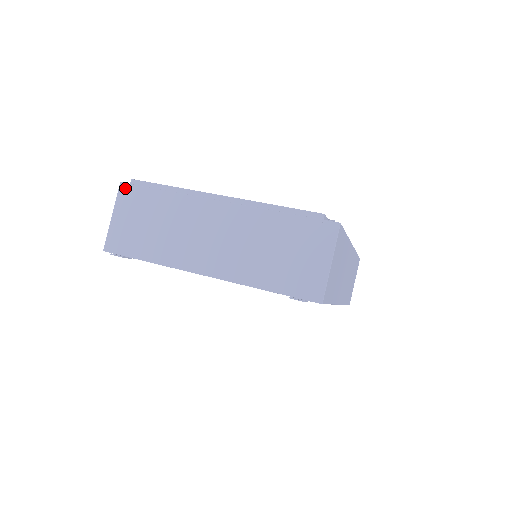
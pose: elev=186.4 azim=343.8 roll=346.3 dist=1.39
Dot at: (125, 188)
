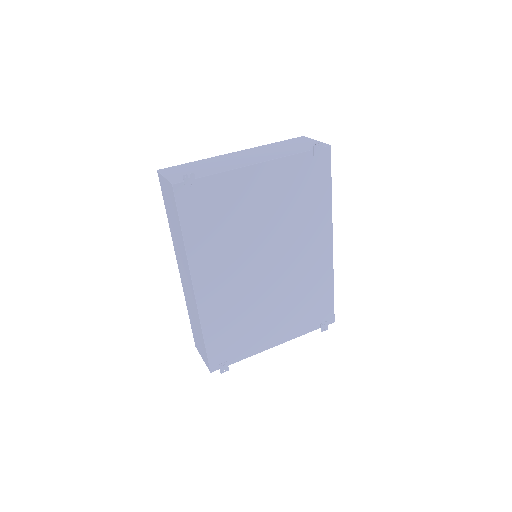
Dot at: (163, 169)
